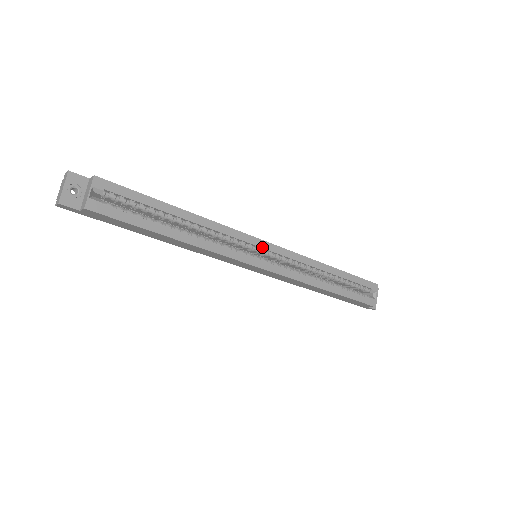
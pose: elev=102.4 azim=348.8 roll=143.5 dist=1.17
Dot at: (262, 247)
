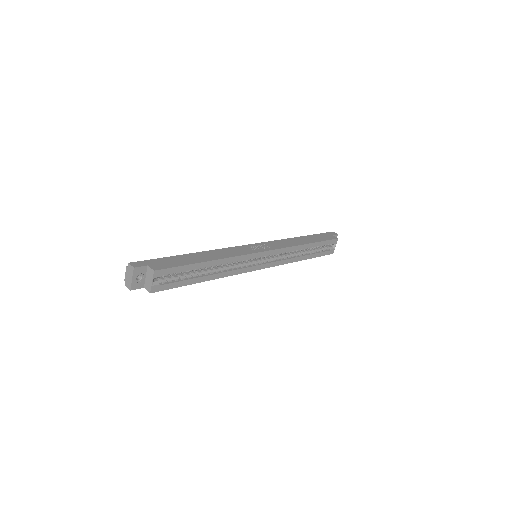
Dot at: (262, 256)
